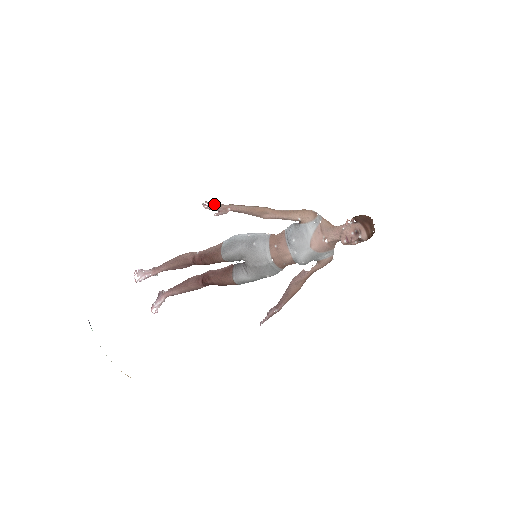
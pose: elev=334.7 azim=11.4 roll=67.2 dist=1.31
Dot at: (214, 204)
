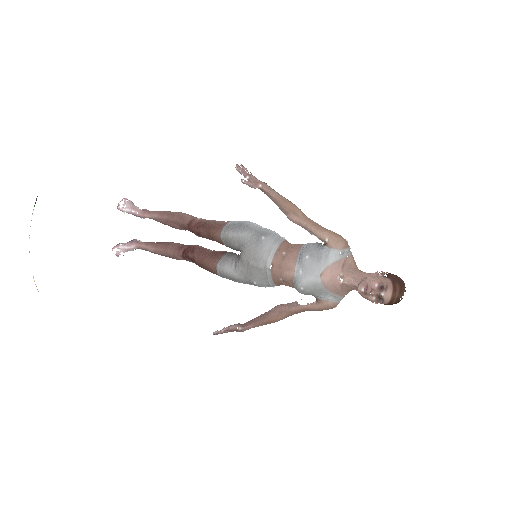
Dot at: (248, 172)
